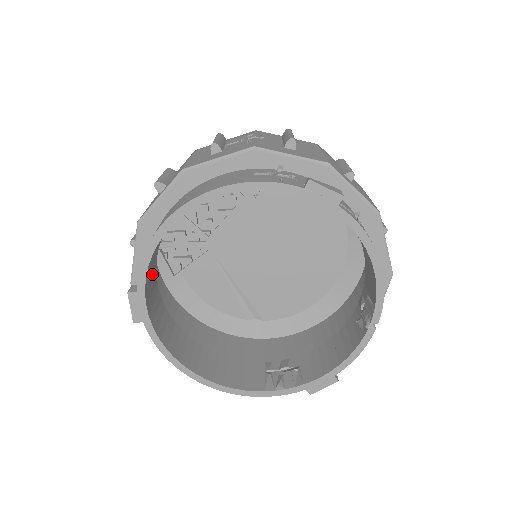
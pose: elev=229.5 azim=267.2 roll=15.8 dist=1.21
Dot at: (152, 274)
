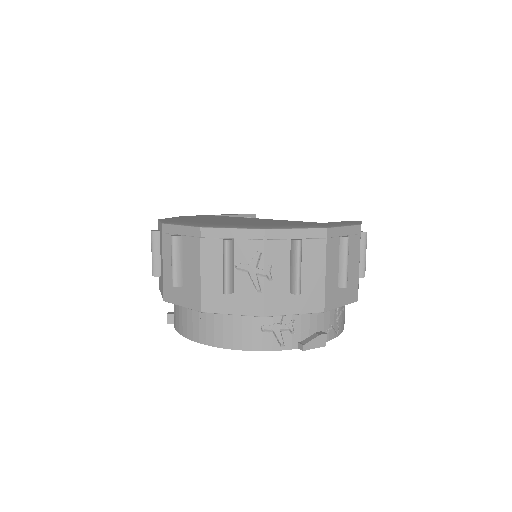
Dot at: occluded
